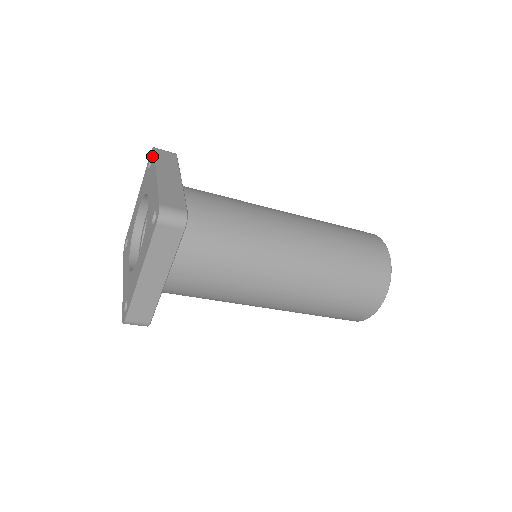
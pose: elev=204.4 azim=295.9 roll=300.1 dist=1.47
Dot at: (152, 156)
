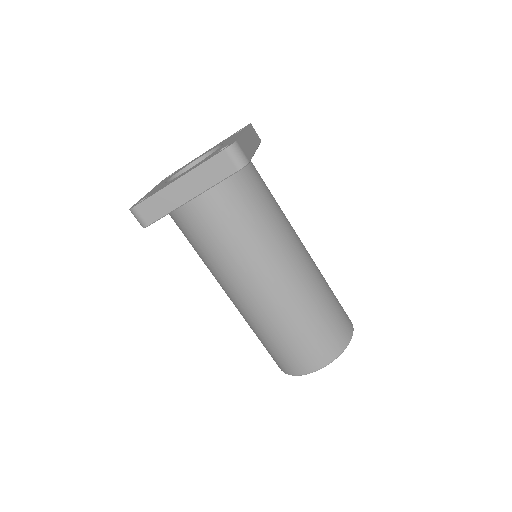
Dot at: (175, 171)
